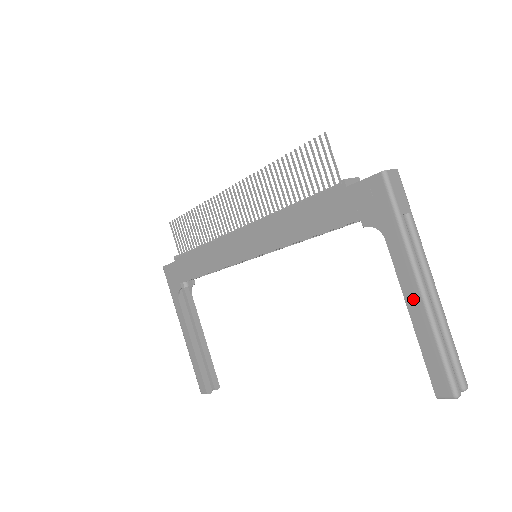
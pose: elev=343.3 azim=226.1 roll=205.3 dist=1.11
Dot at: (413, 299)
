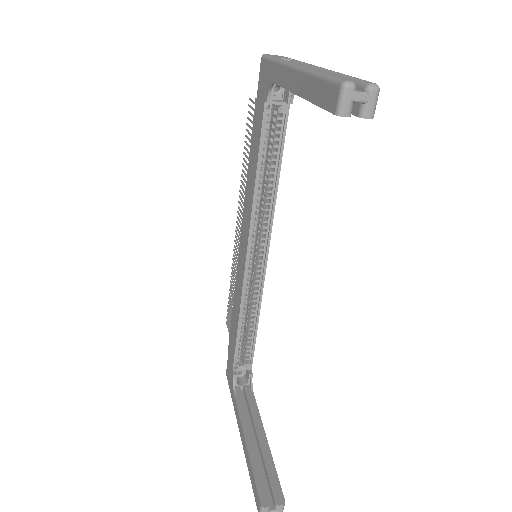
Dot at: (294, 81)
